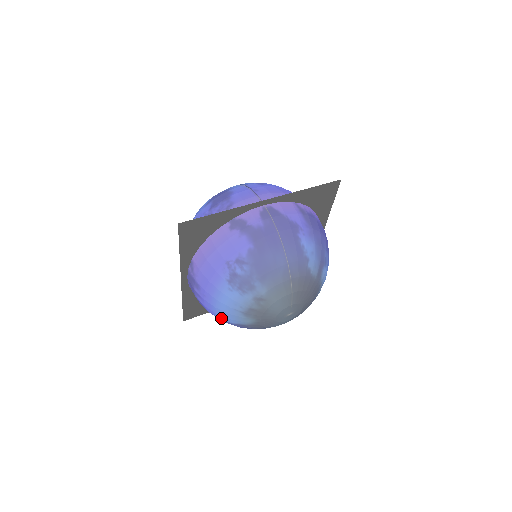
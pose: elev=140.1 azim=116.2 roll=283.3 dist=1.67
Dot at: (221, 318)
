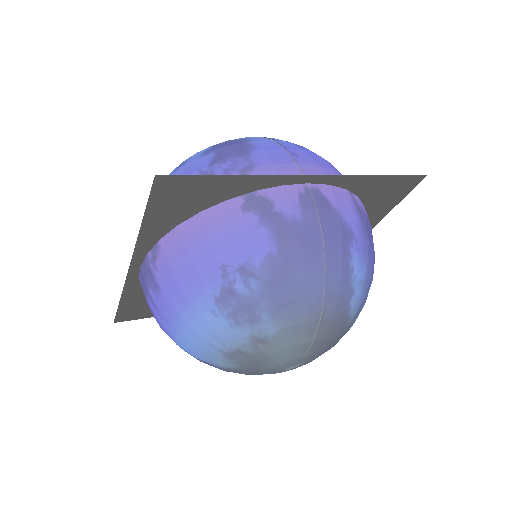
Dot at: (180, 345)
